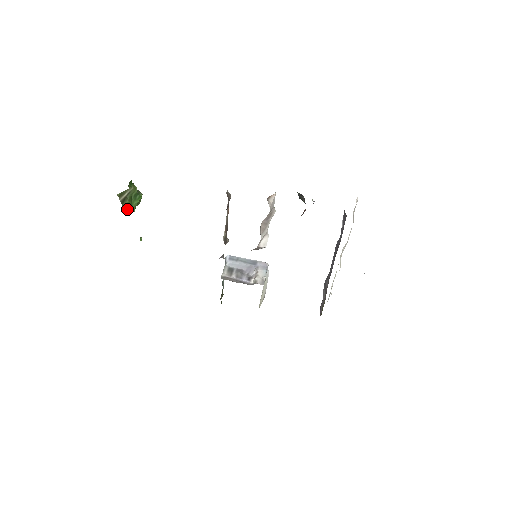
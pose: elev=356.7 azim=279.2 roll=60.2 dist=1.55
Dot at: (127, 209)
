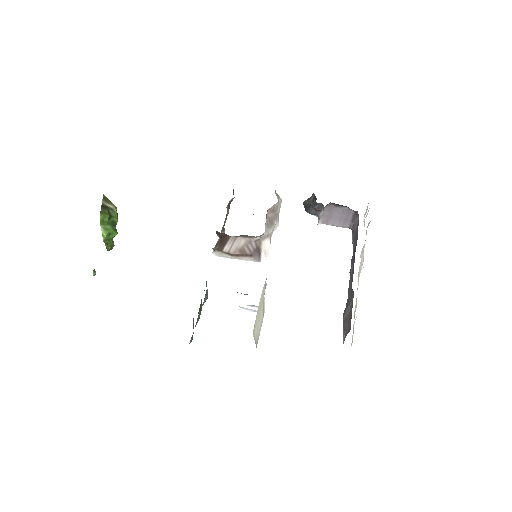
Dot at: (102, 220)
